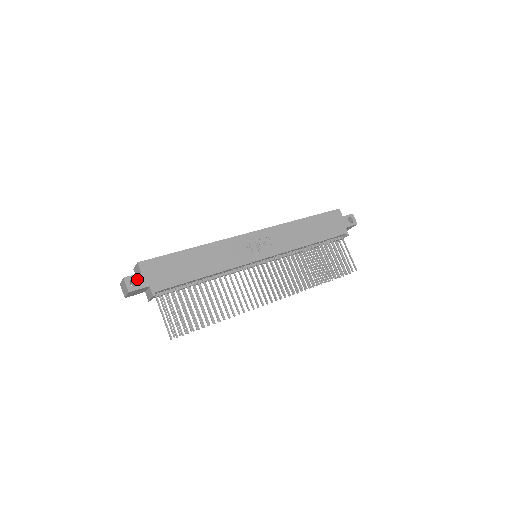
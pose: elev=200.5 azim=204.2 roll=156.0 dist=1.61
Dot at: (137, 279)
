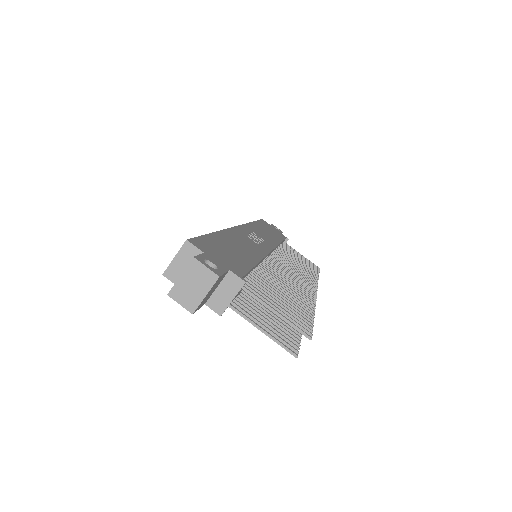
Dot at: (209, 260)
